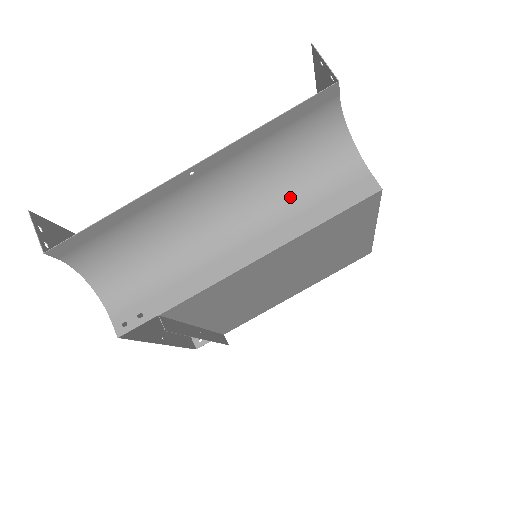
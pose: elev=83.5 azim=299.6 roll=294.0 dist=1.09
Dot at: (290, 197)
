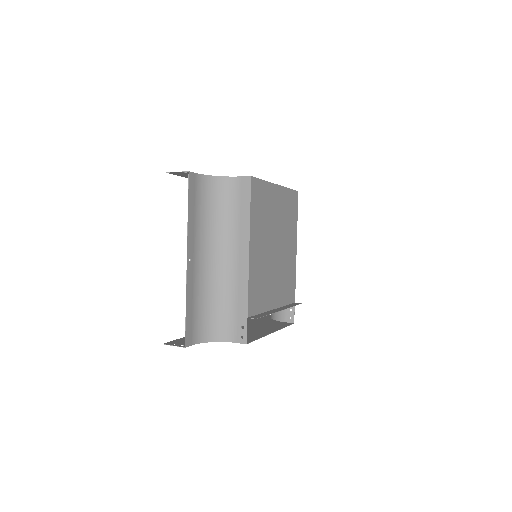
Dot at: (230, 221)
